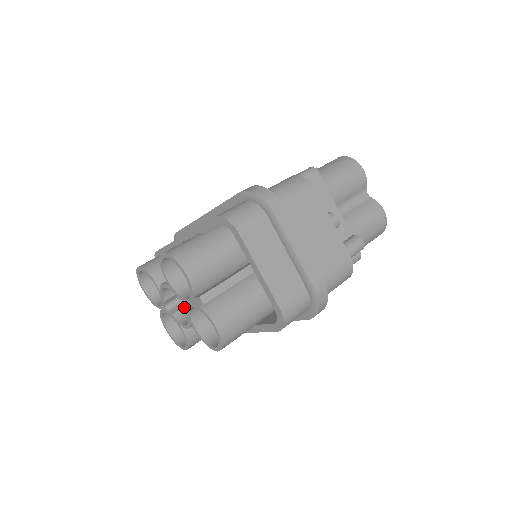
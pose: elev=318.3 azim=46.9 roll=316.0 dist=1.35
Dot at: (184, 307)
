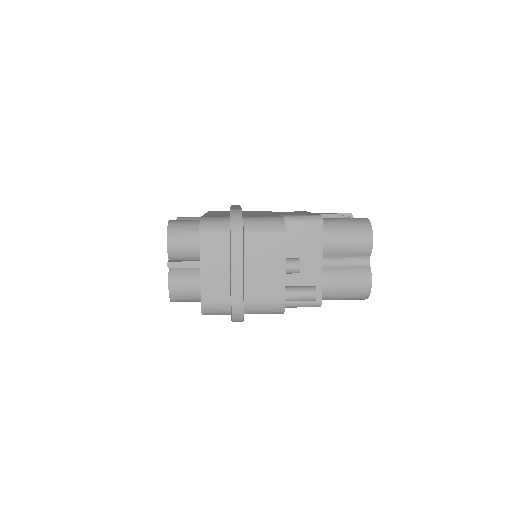
Dot at: occluded
